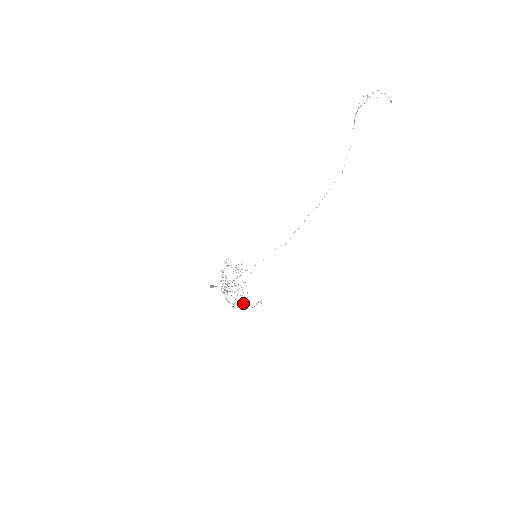
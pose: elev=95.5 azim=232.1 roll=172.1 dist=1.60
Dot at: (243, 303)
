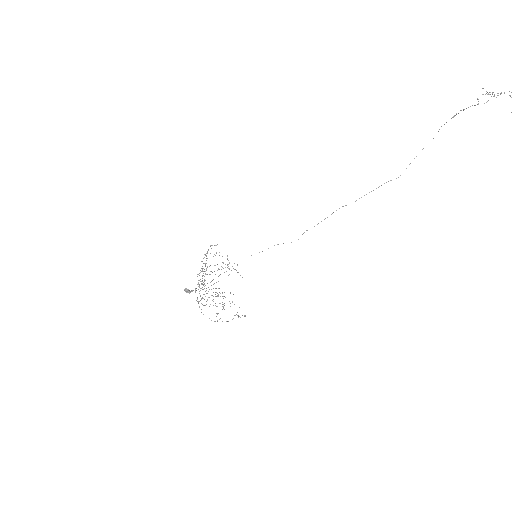
Dot at: occluded
